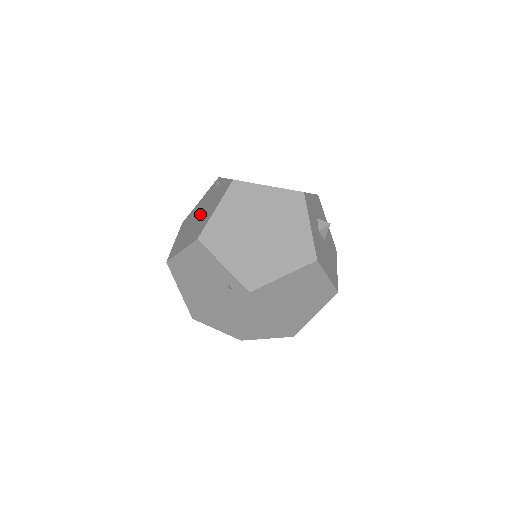
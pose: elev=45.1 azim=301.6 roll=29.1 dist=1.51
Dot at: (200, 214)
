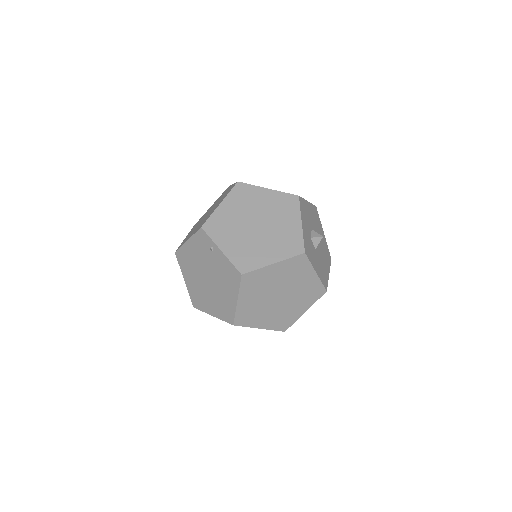
Dot at: (209, 279)
